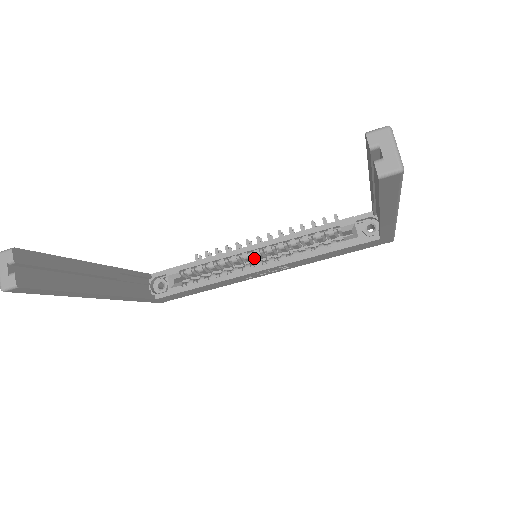
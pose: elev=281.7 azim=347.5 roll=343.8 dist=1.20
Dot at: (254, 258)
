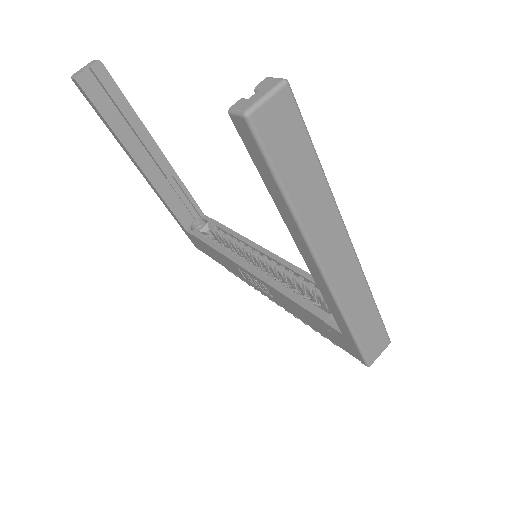
Dot at: (262, 265)
